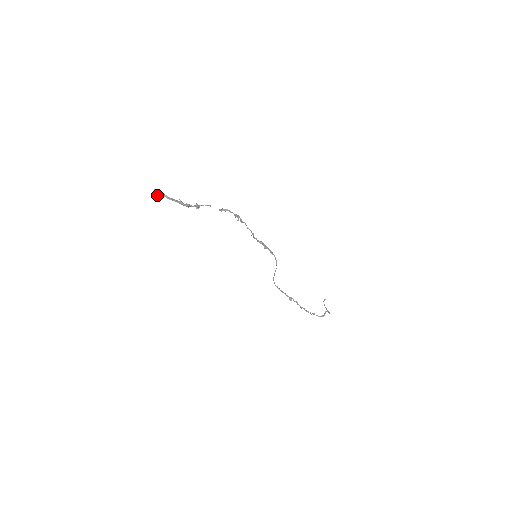
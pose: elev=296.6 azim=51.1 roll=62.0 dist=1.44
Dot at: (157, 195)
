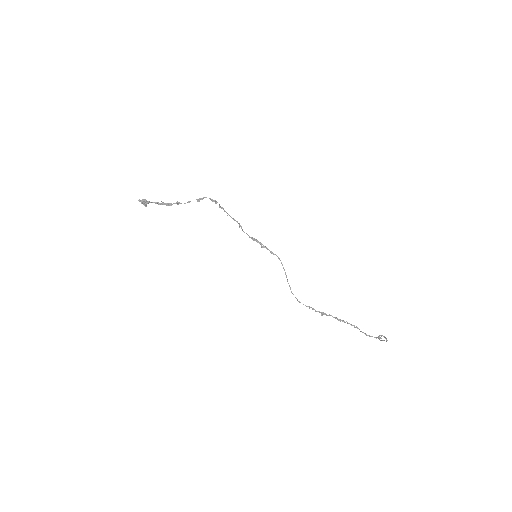
Dot at: (142, 203)
